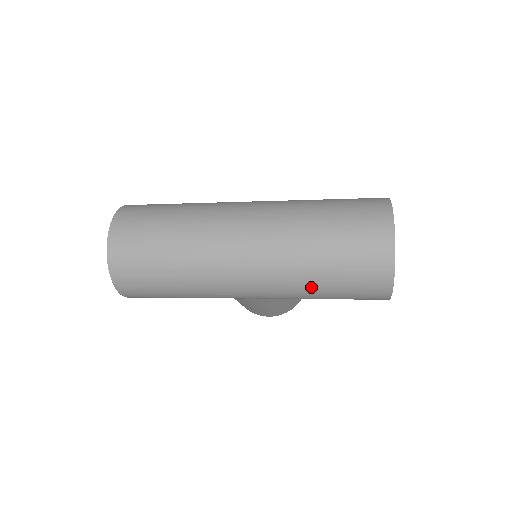
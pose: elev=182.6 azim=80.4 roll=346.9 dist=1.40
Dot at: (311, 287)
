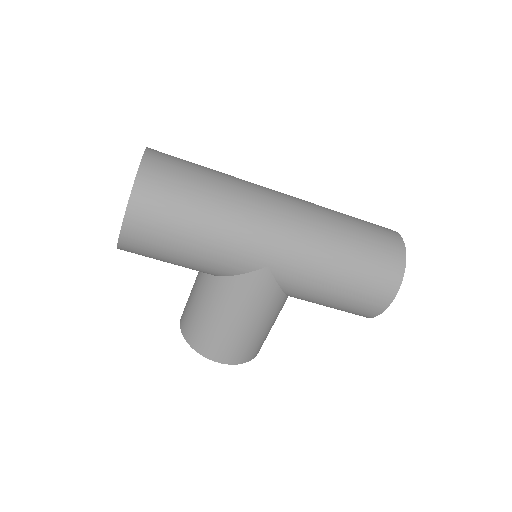
Dot at: (336, 260)
